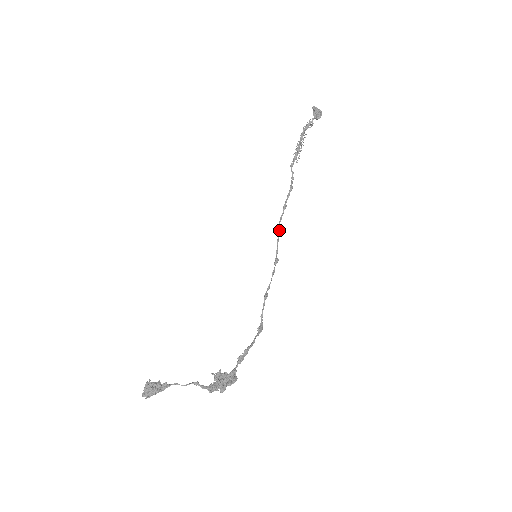
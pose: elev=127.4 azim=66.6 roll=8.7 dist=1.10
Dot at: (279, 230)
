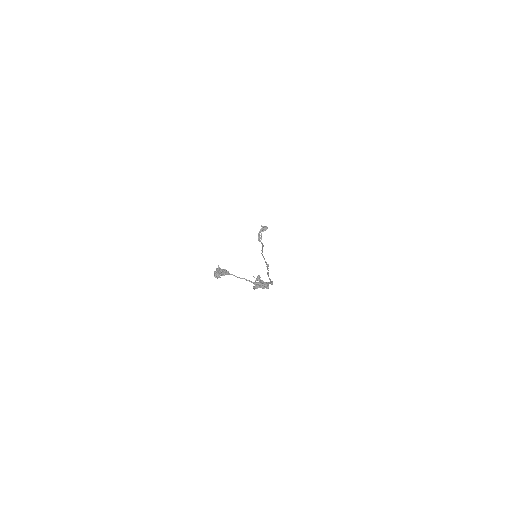
Dot at: (263, 256)
